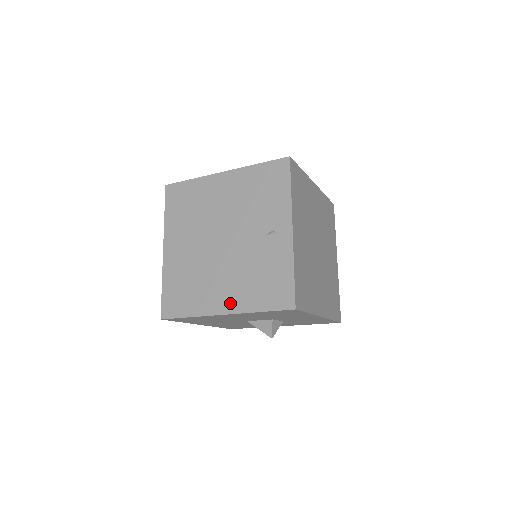
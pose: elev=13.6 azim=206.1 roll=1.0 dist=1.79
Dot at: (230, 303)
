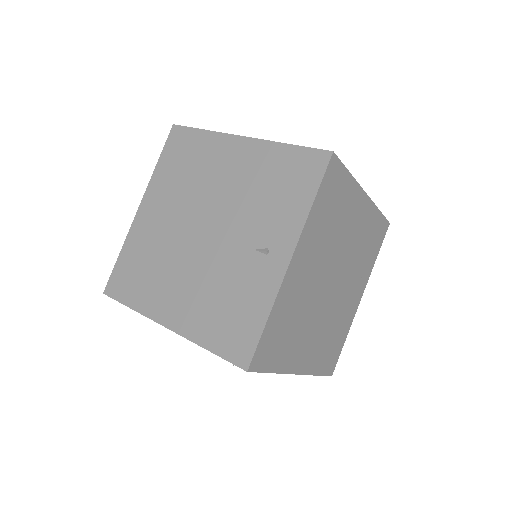
Dot at: (179, 317)
